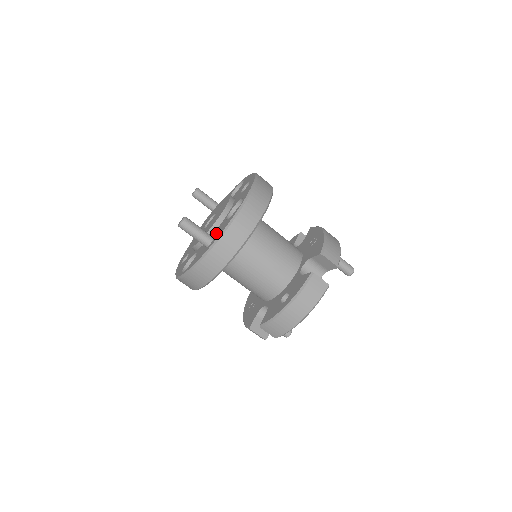
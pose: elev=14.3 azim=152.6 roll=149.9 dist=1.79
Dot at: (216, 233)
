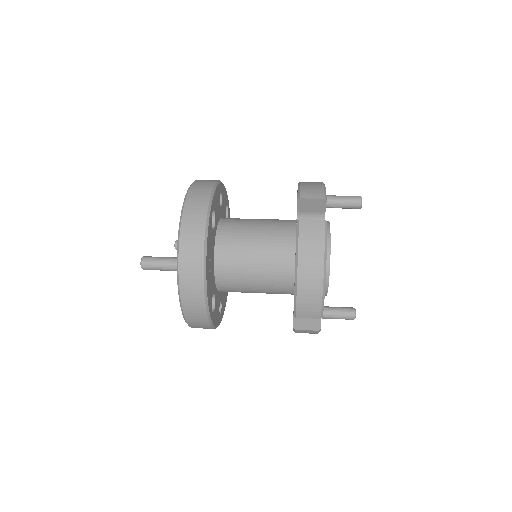
Dot at: occluded
